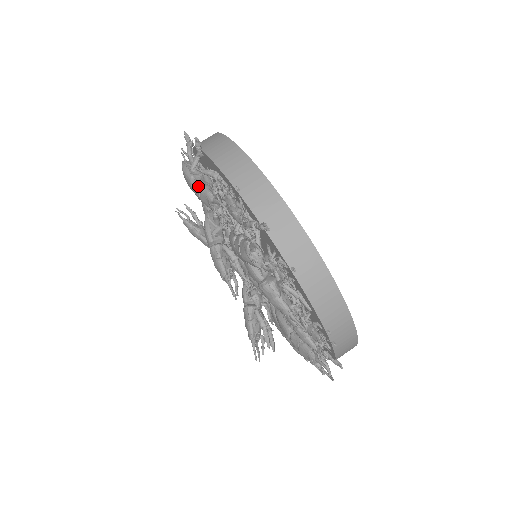
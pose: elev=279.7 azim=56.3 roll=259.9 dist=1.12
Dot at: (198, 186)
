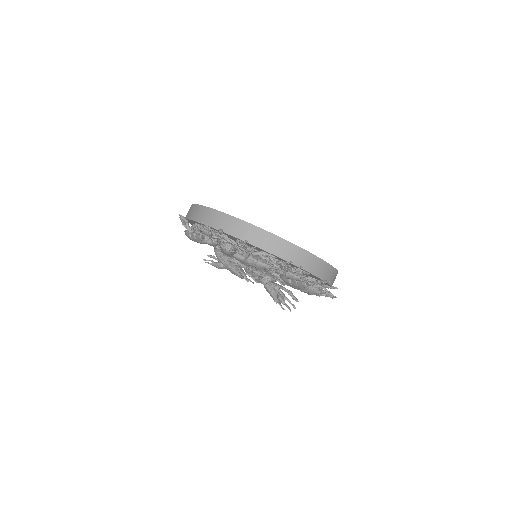
Dot at: (193, 237)
